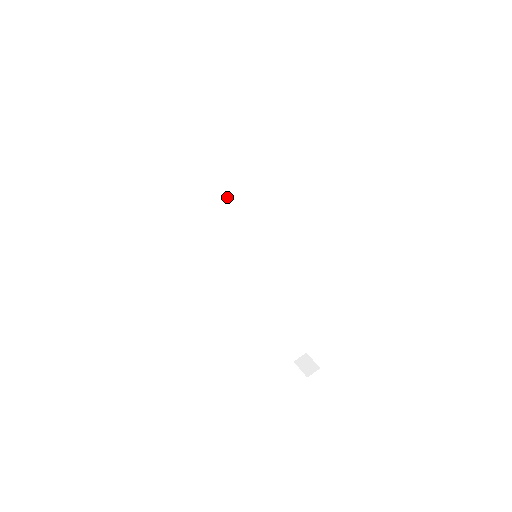
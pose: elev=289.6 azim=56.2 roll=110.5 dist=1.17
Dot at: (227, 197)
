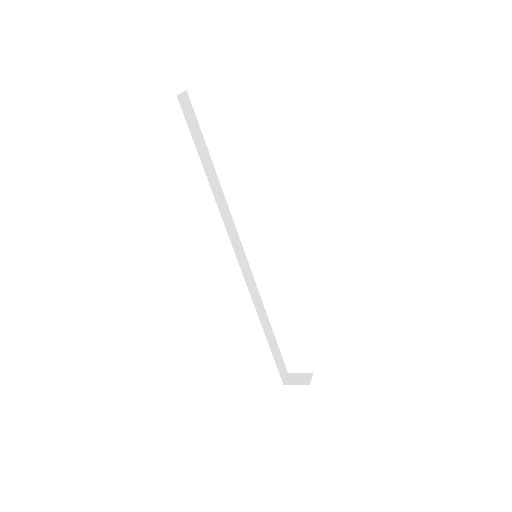
Dot at: (223, 202)
